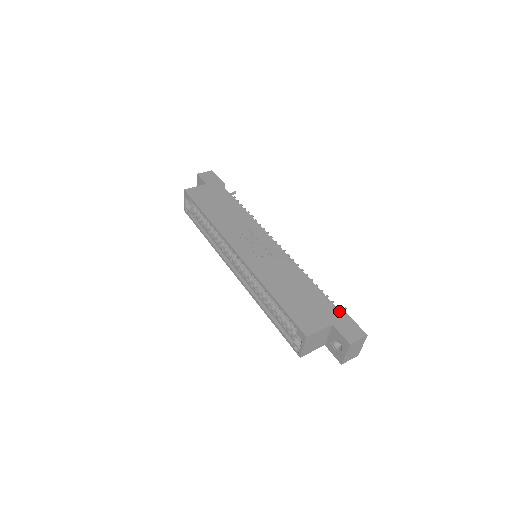
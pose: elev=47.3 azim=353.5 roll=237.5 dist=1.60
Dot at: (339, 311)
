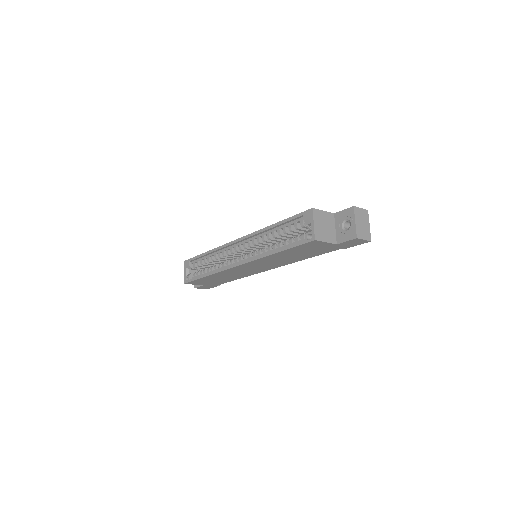
Dot at: occluded
